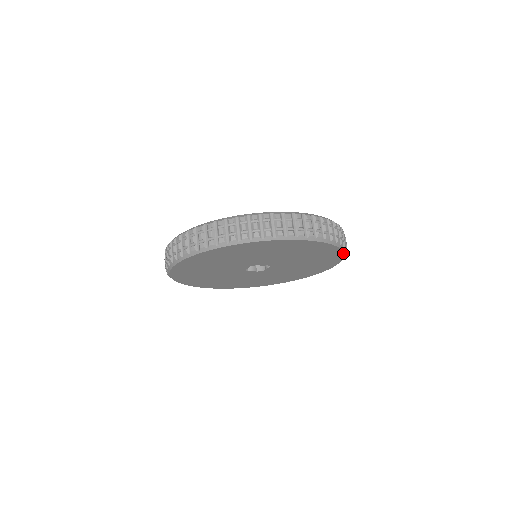
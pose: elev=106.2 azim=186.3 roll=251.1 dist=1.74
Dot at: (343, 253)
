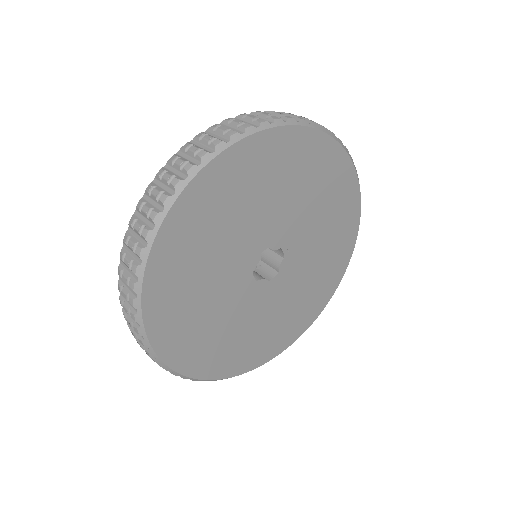
Dot at: (359, 195)
